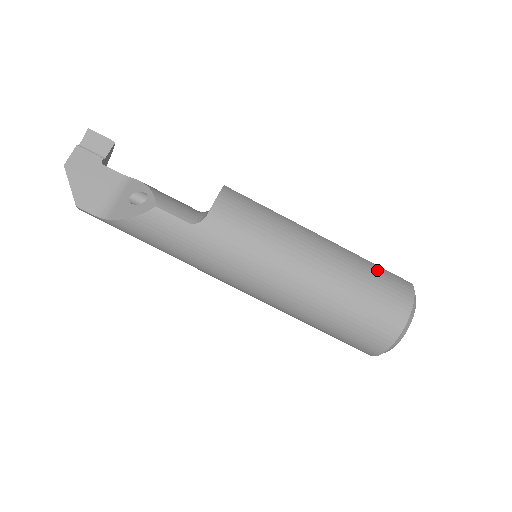
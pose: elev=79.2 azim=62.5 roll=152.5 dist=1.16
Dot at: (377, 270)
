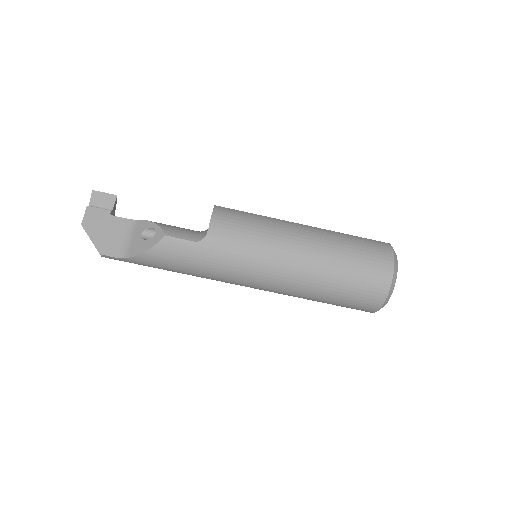
Dot at: (357, 240)
